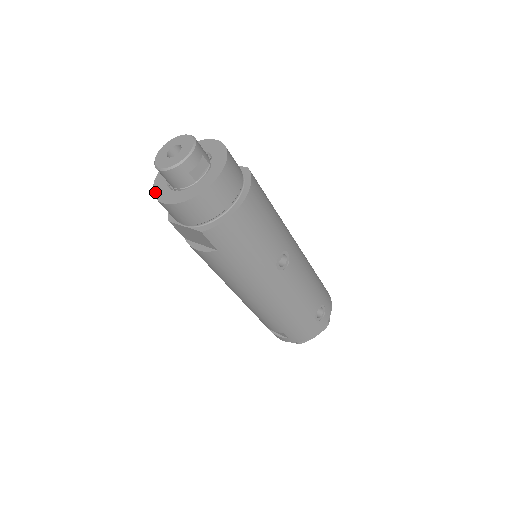
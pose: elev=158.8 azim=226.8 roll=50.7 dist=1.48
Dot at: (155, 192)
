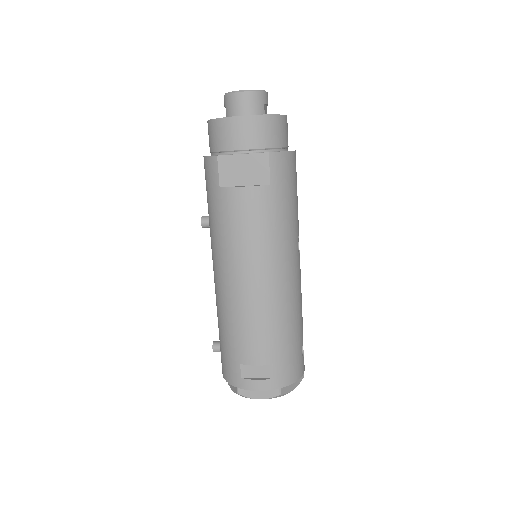
Dot at: (220, 118)
